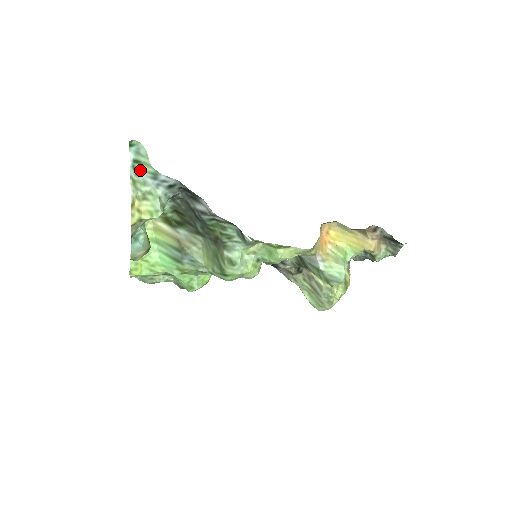
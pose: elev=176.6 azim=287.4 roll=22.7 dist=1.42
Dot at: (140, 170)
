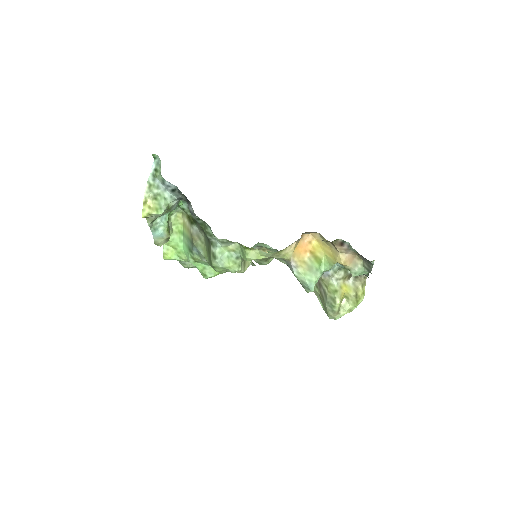
Dot at: (157, 177)
